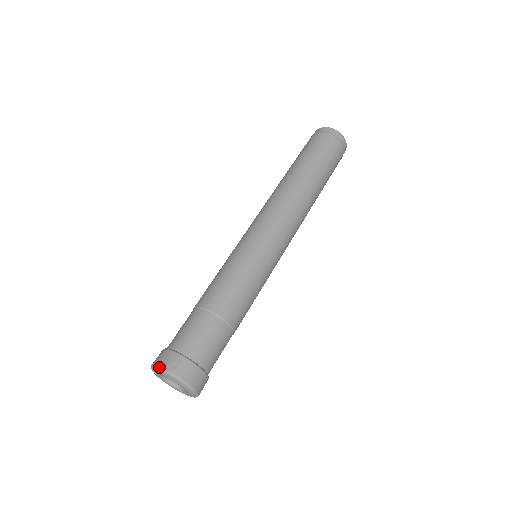
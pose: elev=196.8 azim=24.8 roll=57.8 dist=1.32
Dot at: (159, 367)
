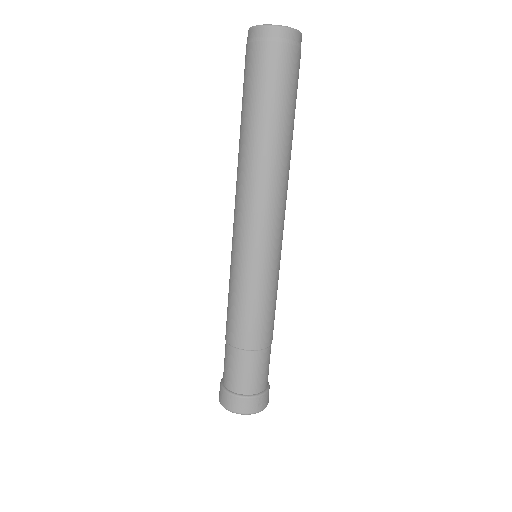
Dot at: (248, 414)
